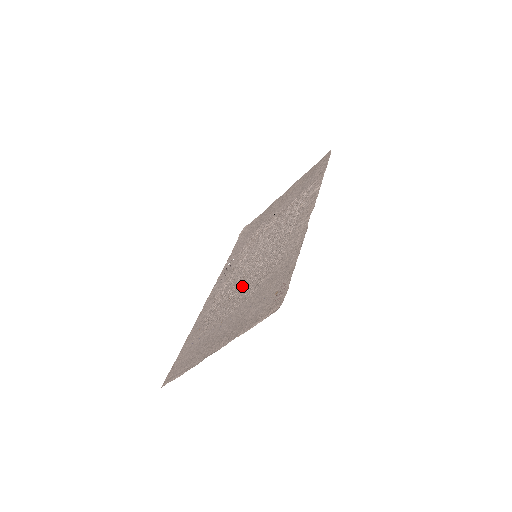
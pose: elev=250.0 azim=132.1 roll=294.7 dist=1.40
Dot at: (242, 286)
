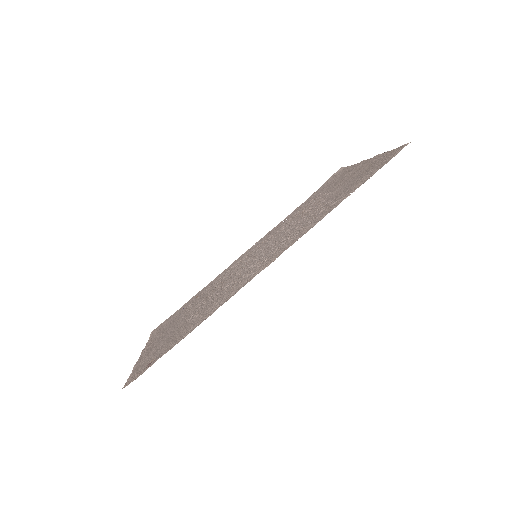
Dot at: (214, 291)
